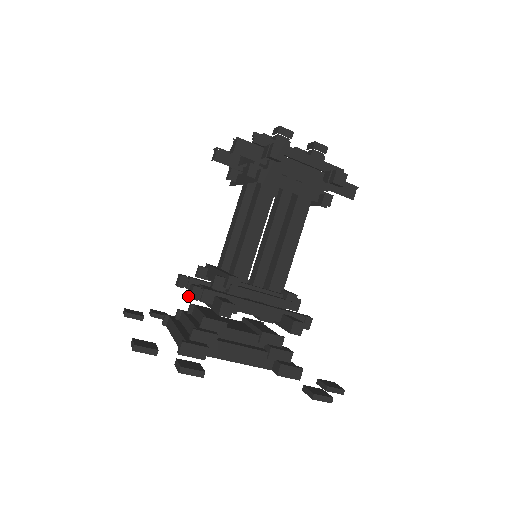
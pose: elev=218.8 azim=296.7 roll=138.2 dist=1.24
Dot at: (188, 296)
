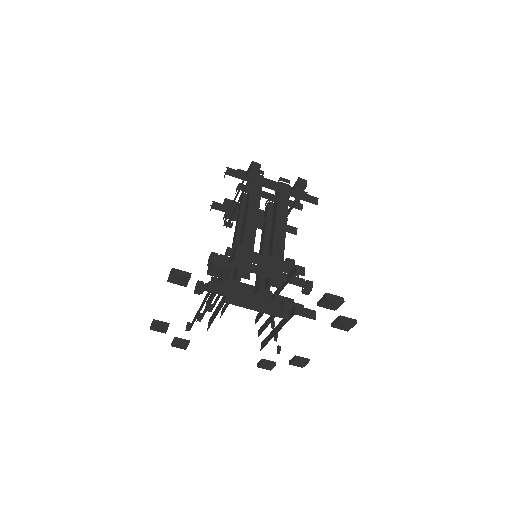
Dot at: (208, 263)
